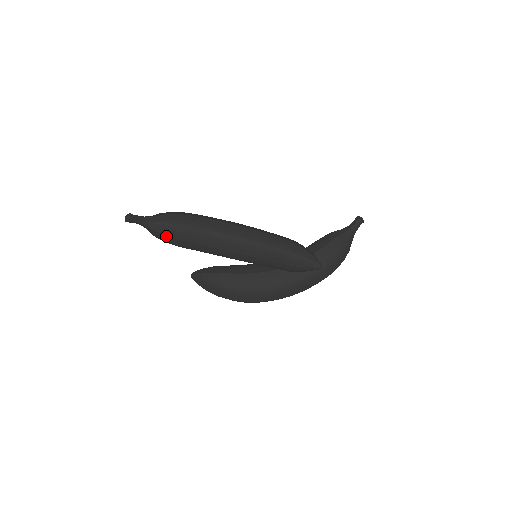
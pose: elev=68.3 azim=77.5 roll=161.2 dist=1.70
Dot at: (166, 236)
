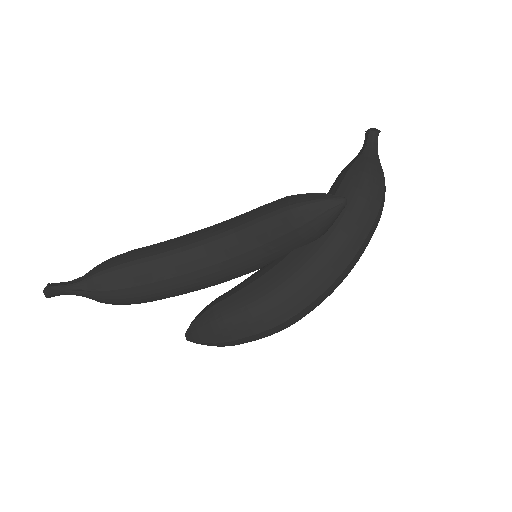
Dot at: (112, 290)
